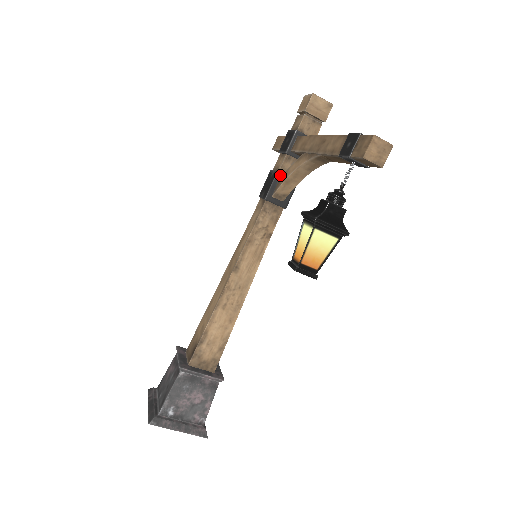
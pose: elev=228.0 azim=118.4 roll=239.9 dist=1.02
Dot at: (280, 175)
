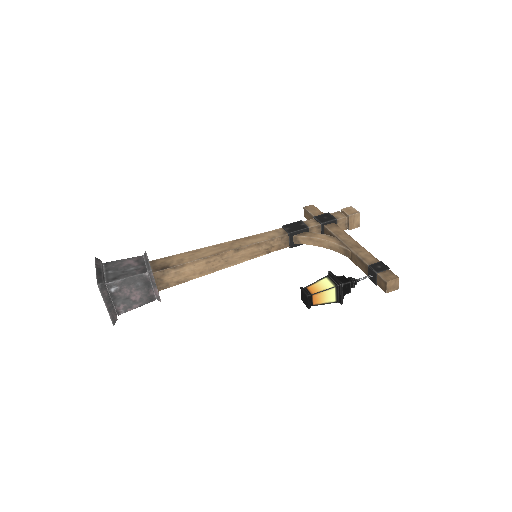
Dot at: (308, 230)
